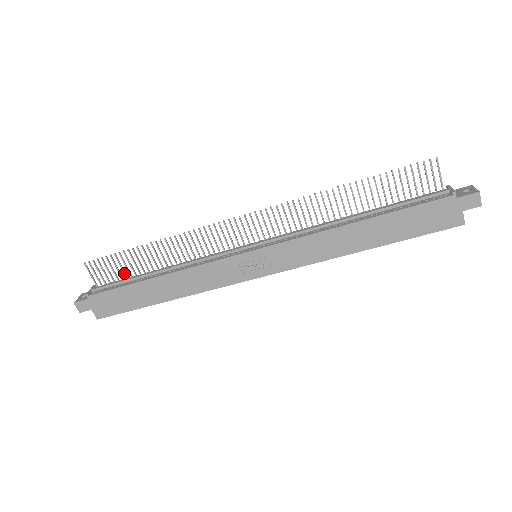
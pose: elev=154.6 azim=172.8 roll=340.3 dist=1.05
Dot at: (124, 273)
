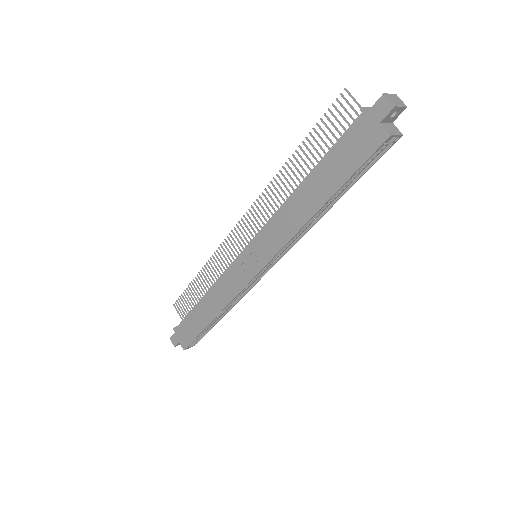
Dot at: (193, 305)
